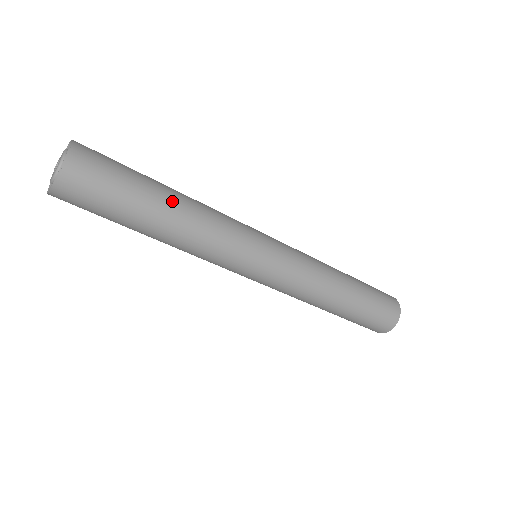
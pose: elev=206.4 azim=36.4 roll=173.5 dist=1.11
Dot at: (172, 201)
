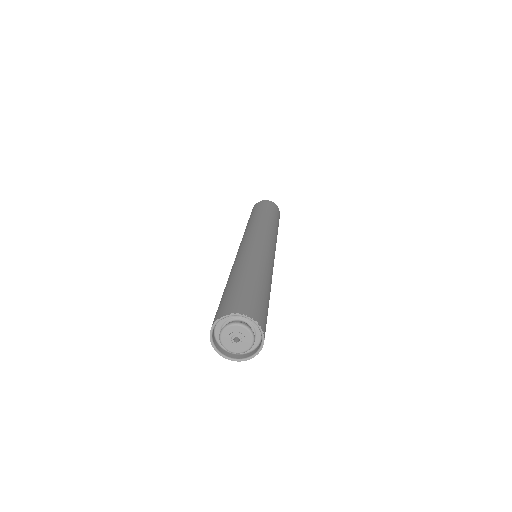
Dot at: occluded
